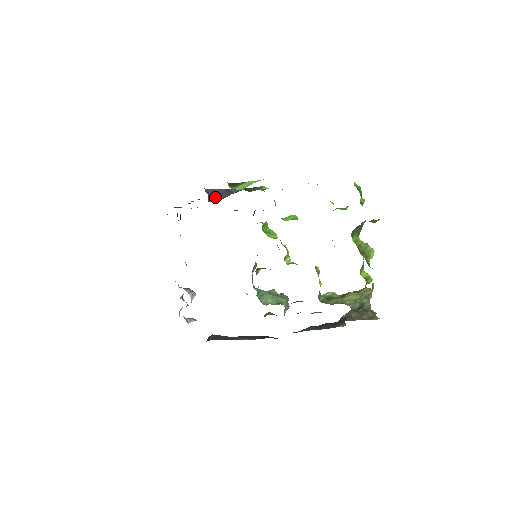
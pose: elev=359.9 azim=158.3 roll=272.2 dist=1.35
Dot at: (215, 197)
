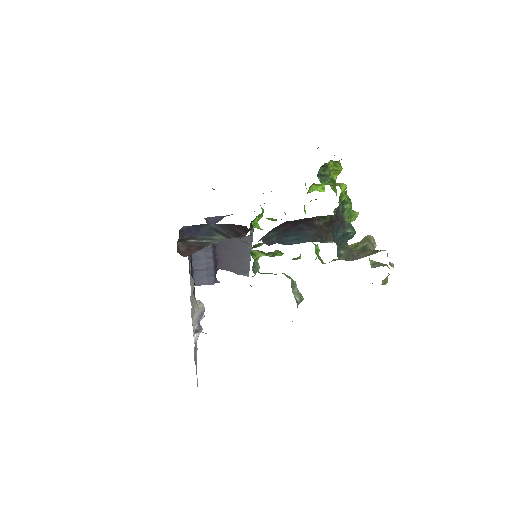
Dot at: (213, 222)
